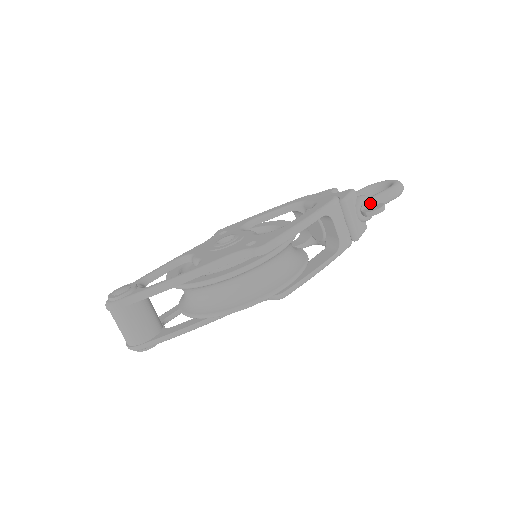
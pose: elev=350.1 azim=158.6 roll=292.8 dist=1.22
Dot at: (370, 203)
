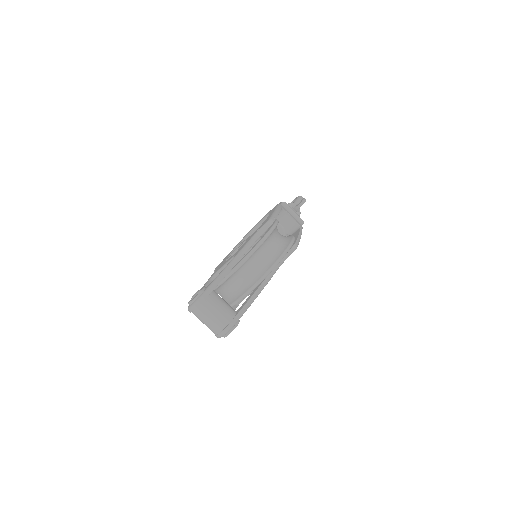
Dot at: (295, 204)
